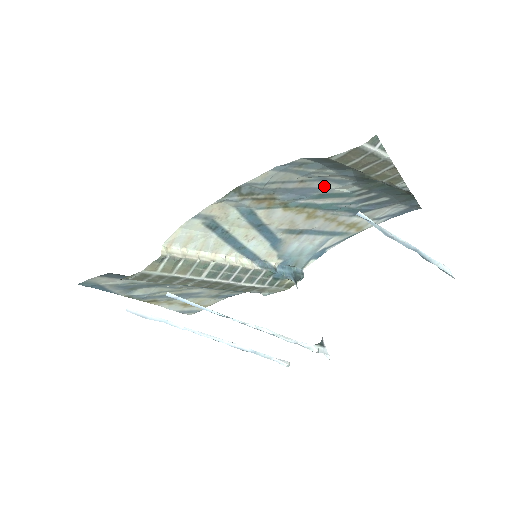
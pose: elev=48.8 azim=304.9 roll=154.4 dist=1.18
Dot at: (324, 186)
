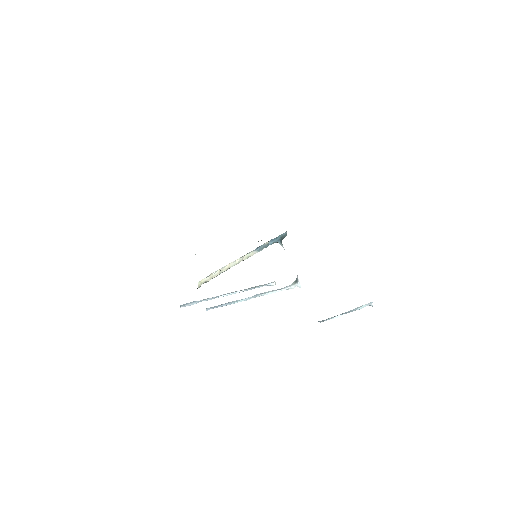
Dot at: occluded
